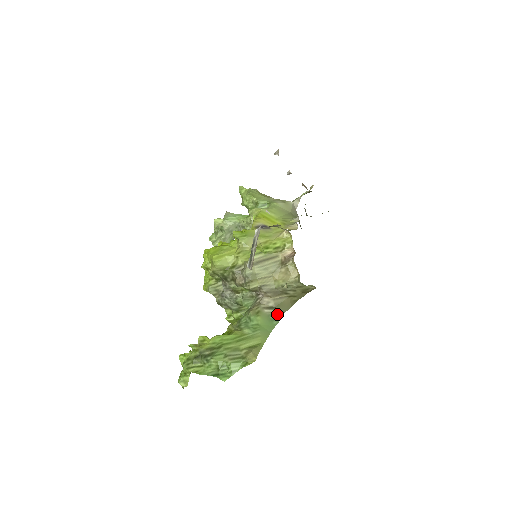
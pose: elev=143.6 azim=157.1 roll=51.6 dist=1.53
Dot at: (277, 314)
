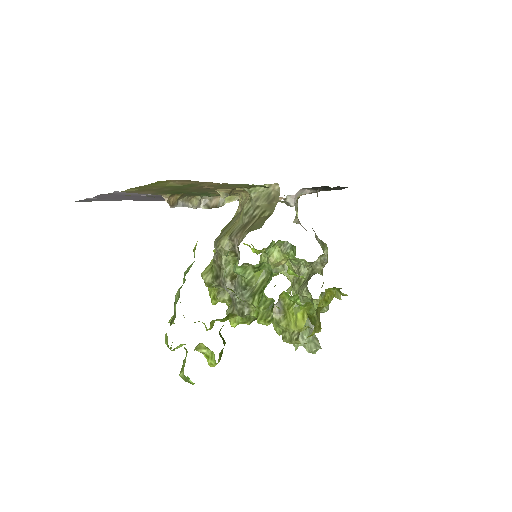
Dot at: occluded
